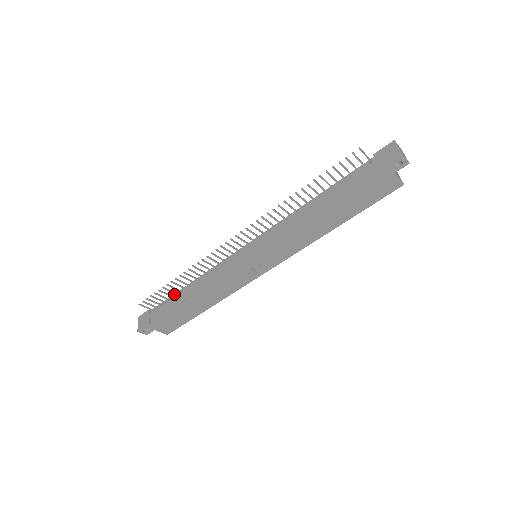
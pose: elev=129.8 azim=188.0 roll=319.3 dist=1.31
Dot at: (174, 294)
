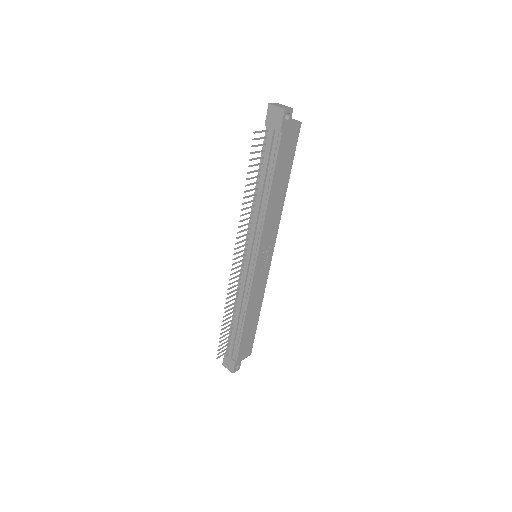
Dot at: (230, 329)
